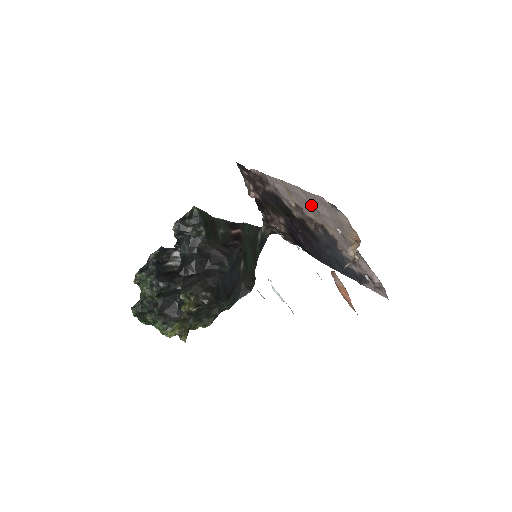
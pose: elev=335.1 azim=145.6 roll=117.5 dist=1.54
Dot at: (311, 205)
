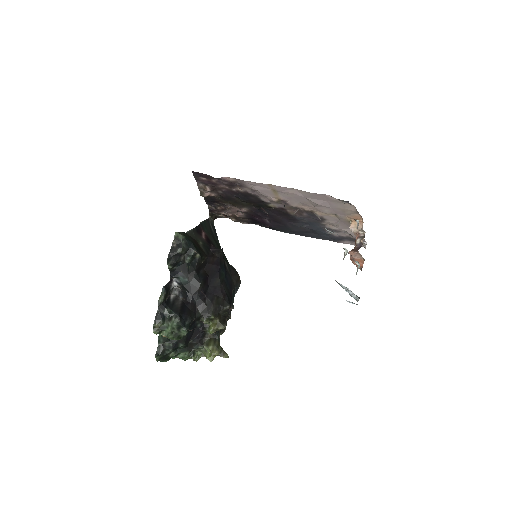
Dot at: (307, 200)
